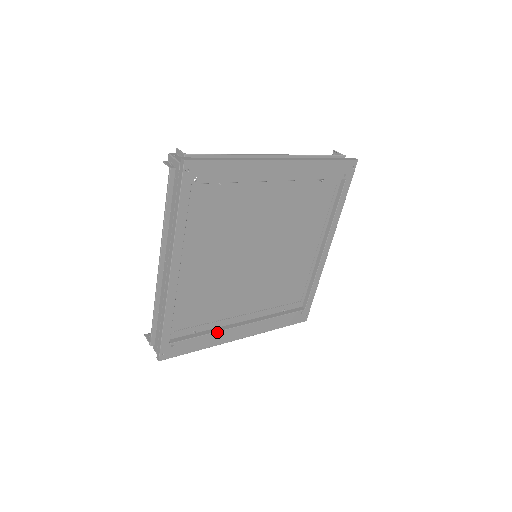
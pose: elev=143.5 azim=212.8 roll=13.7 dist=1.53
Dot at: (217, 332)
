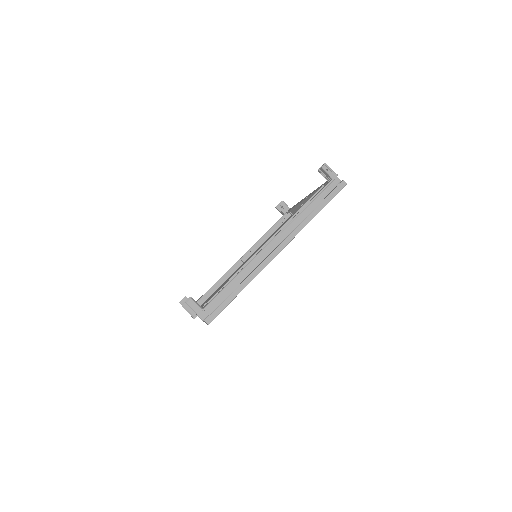
Dot at: occluded
